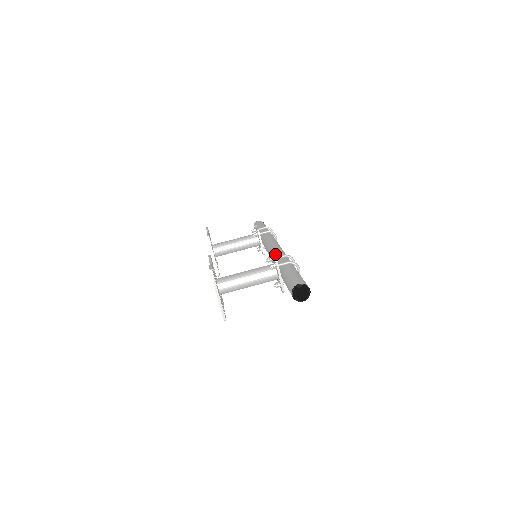
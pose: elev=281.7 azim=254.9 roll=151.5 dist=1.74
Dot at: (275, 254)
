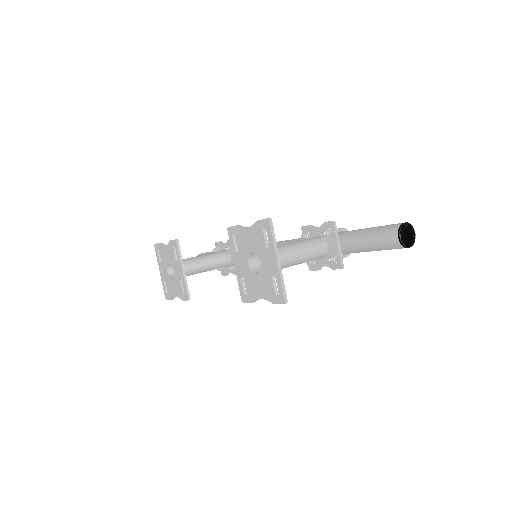
Dot at: (297, 239)
